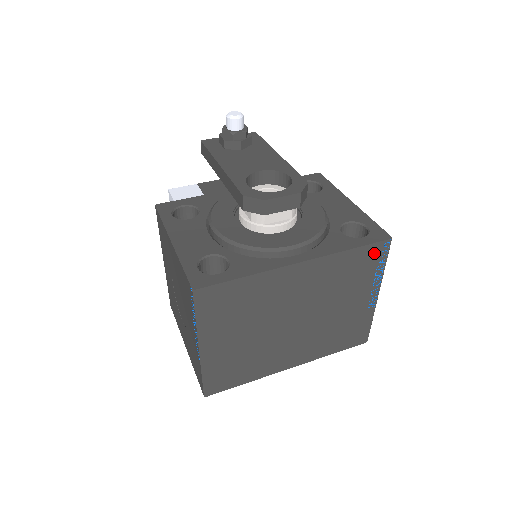
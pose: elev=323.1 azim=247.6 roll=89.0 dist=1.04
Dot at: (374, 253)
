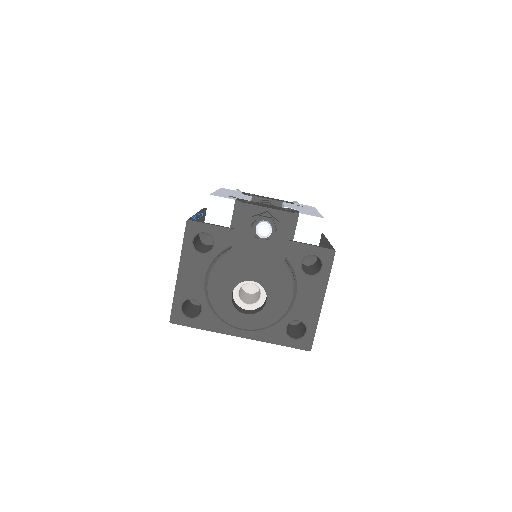
Dot at: occluded
